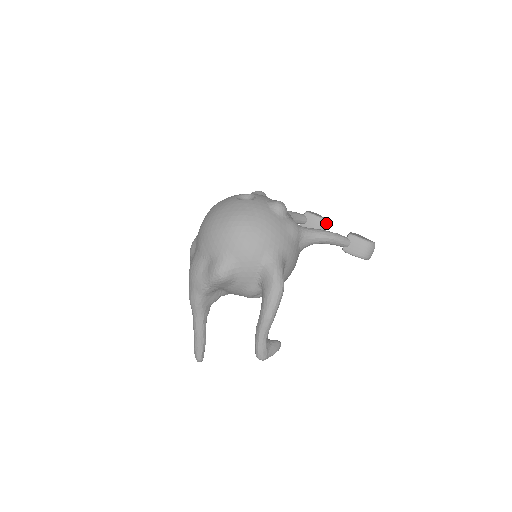
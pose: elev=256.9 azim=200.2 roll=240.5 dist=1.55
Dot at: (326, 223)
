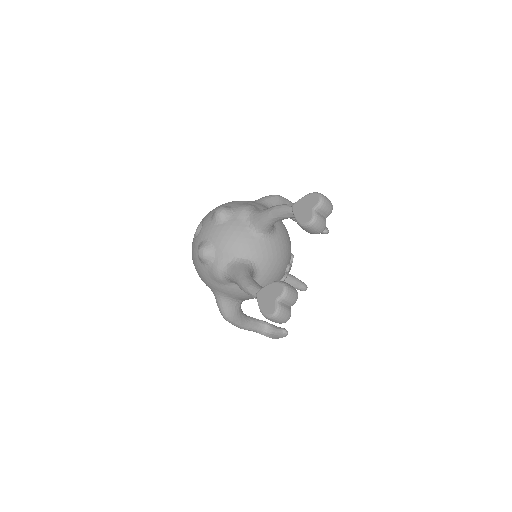
Dot at: (306, 228)
